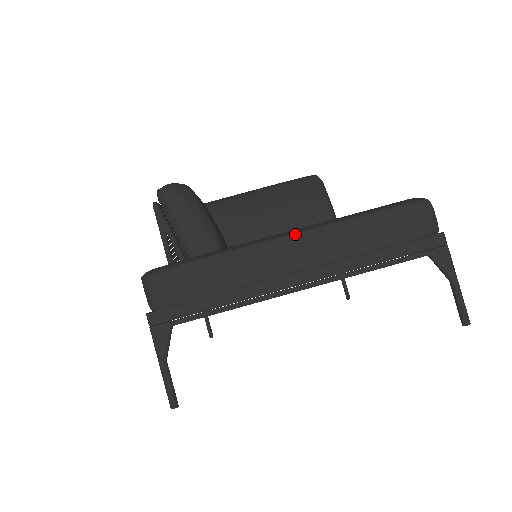
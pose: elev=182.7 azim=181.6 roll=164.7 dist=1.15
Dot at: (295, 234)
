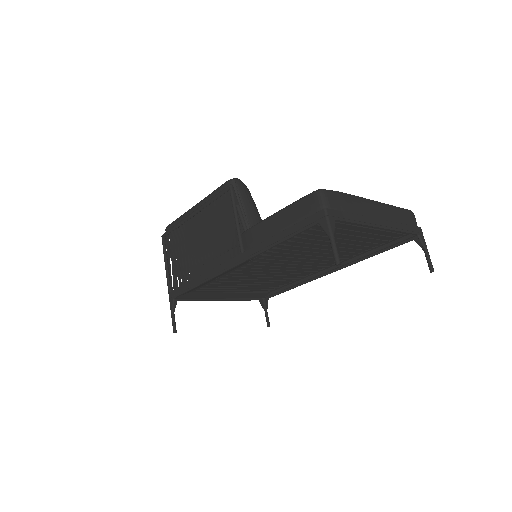
Dot at: (377, 201)
